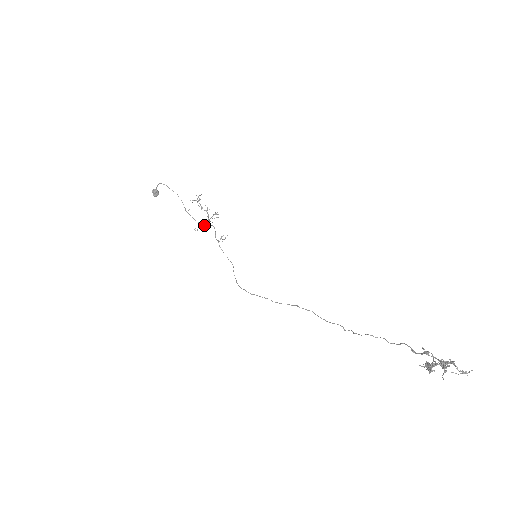
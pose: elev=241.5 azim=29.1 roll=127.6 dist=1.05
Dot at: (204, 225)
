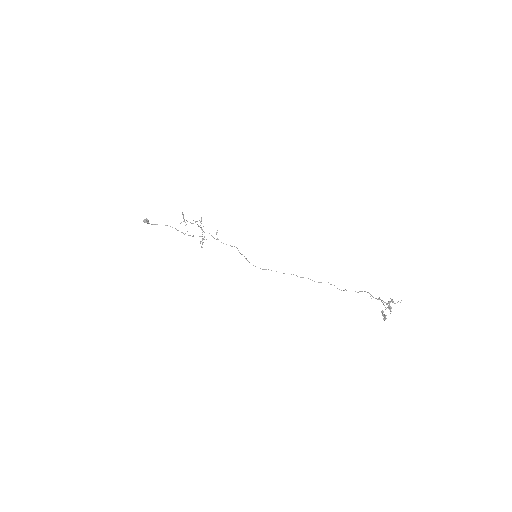
Dot at: occluded
